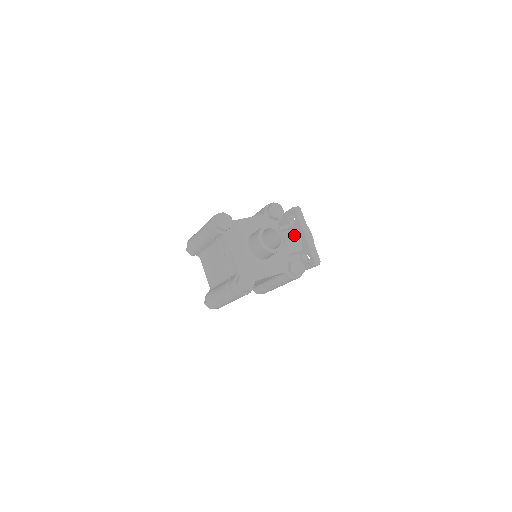
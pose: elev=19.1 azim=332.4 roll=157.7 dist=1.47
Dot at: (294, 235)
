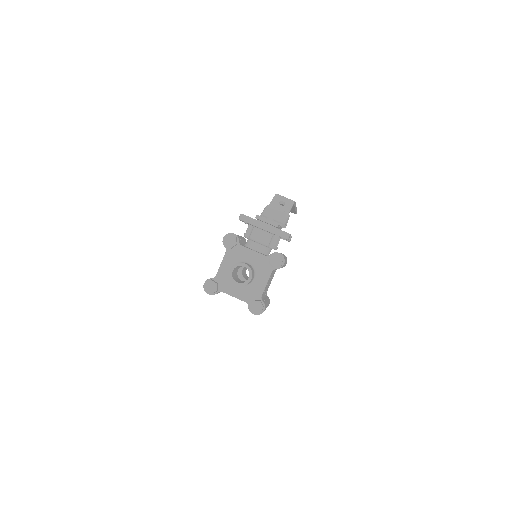
Dot at: (258, 232)
